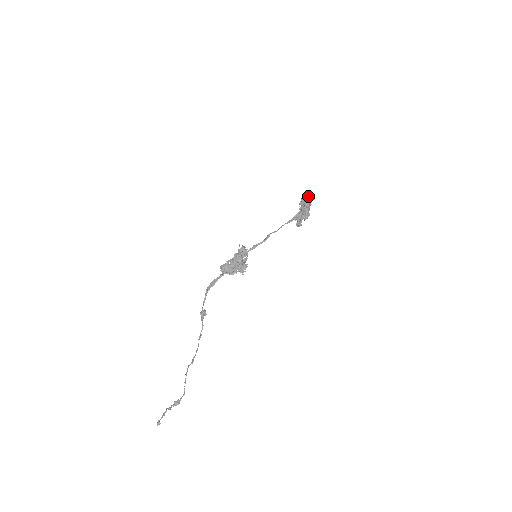
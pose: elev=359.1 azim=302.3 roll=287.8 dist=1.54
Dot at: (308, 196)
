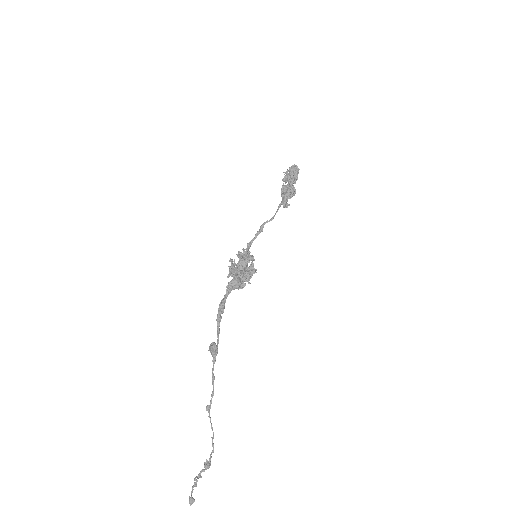
Dot at: (297, 170)
